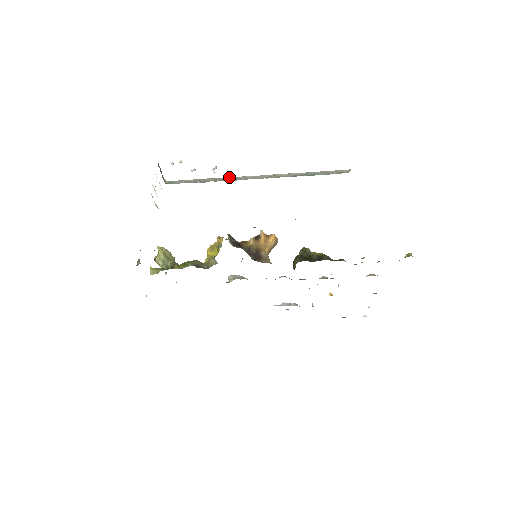
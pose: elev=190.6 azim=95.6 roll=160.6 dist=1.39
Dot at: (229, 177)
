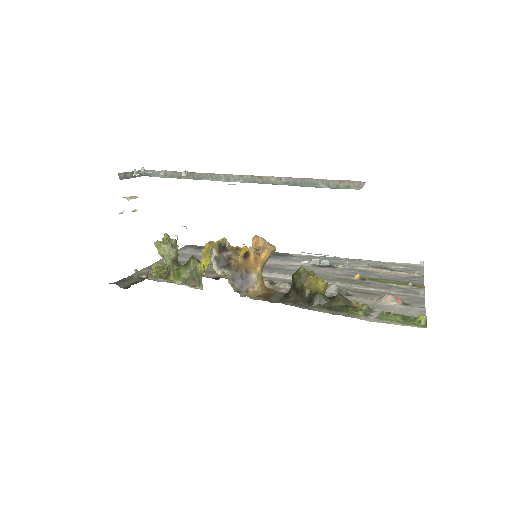
Dot at: (208, 173)
